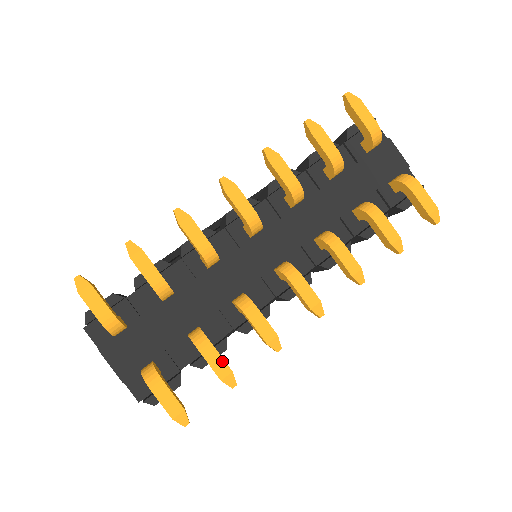
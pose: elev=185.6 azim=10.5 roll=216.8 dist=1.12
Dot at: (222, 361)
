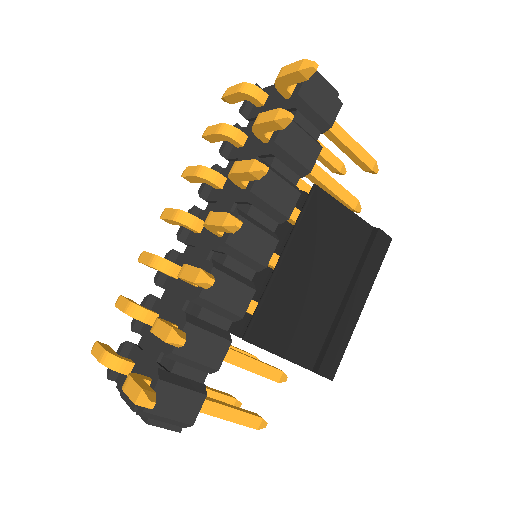
Dot at: (165, 325)
